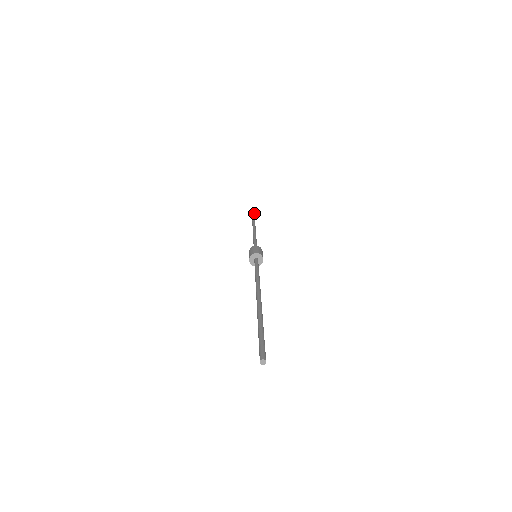
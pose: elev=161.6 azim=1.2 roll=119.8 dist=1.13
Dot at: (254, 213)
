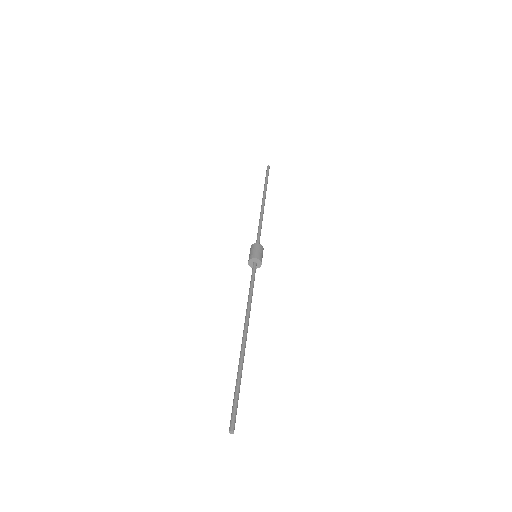
Dot at: occluded
